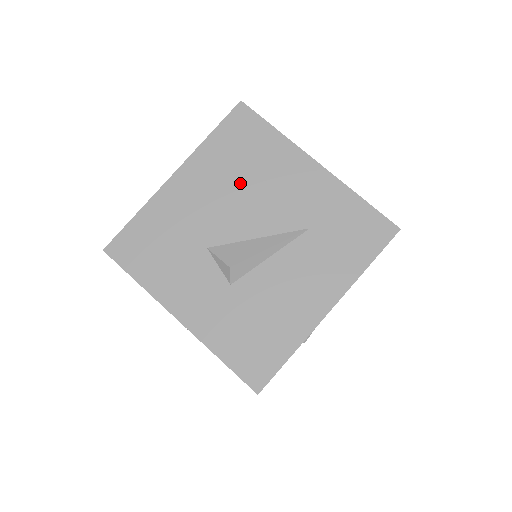
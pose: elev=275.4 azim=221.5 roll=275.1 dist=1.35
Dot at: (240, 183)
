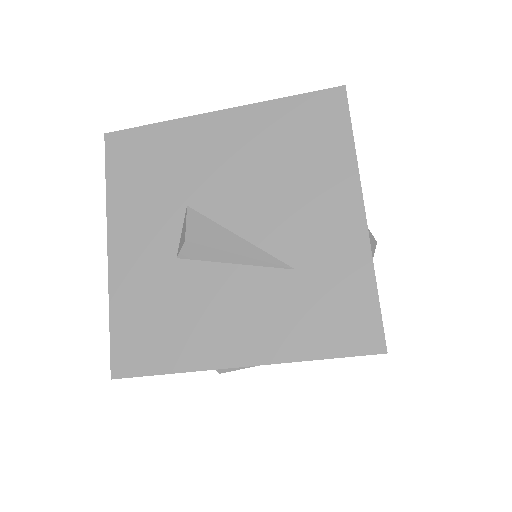
Dot at: (270, 168)
